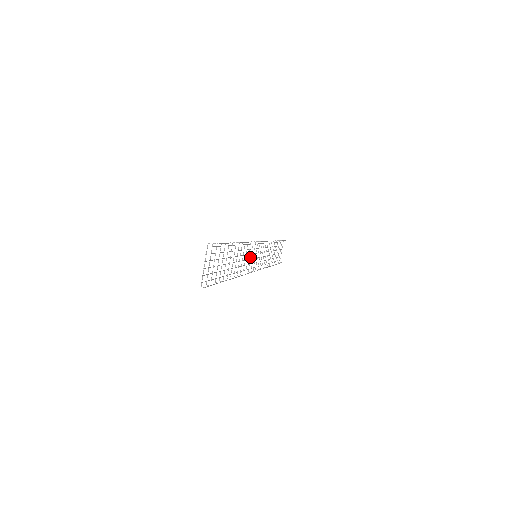
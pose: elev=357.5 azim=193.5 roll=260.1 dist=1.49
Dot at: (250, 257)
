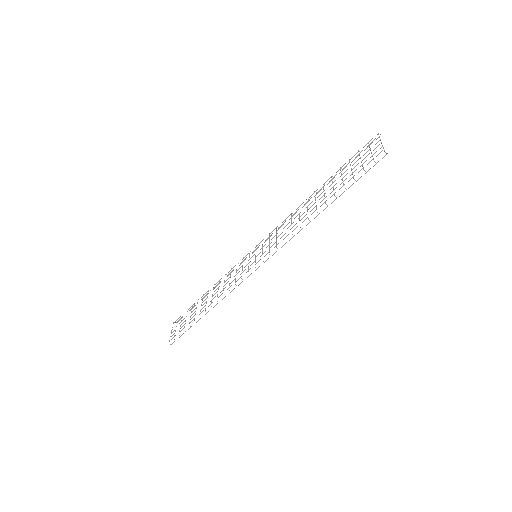
Dot at: (269, 243)
